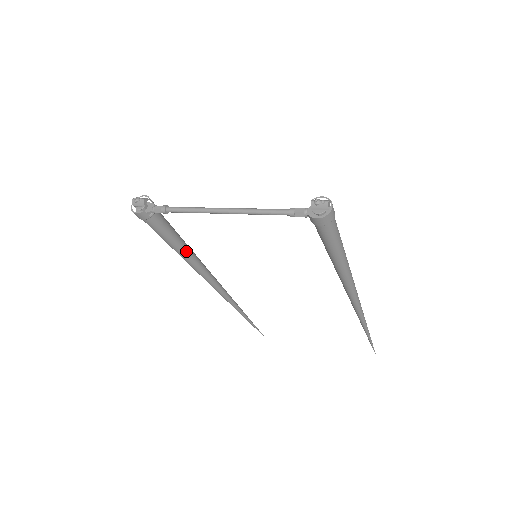
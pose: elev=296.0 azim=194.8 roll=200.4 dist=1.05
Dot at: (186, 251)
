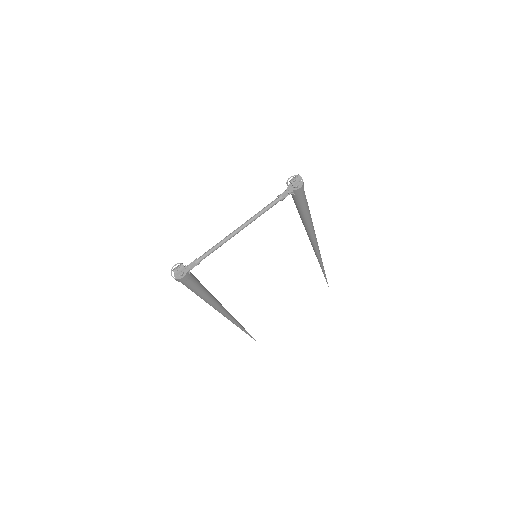
Dot at: (208, 292)
